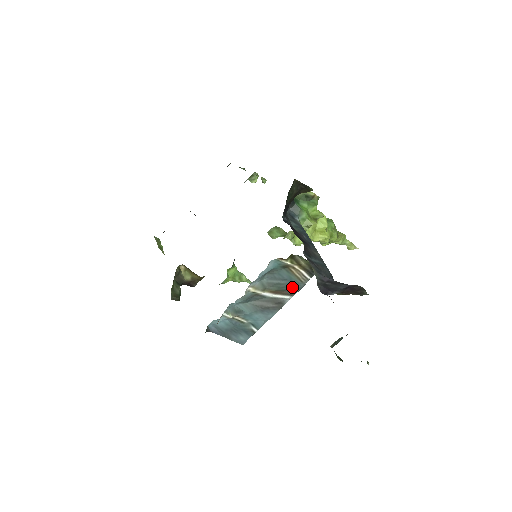
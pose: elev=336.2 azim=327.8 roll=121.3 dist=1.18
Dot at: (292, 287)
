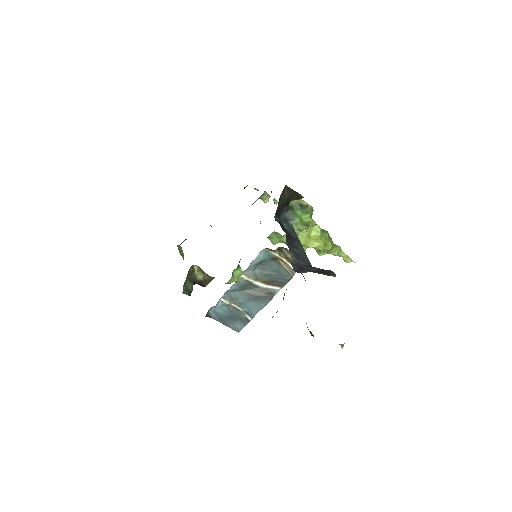
Dot at: (281, 279)
